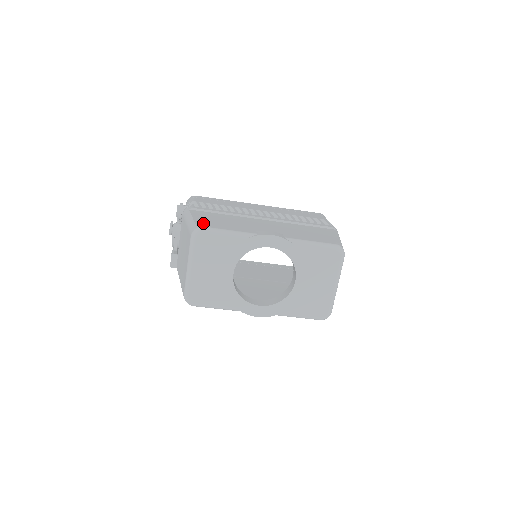
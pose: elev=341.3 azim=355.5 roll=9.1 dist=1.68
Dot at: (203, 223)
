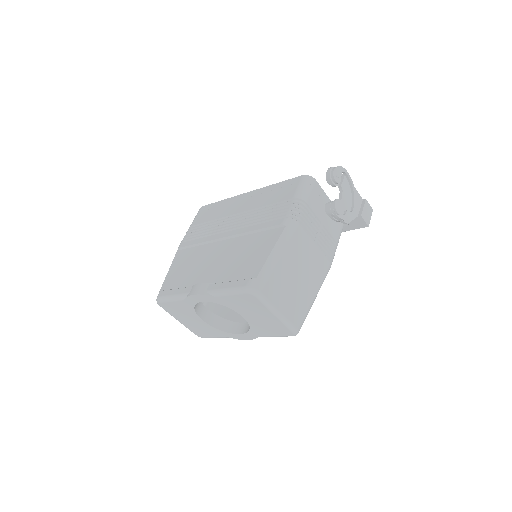
Dot at: (167, 283)
